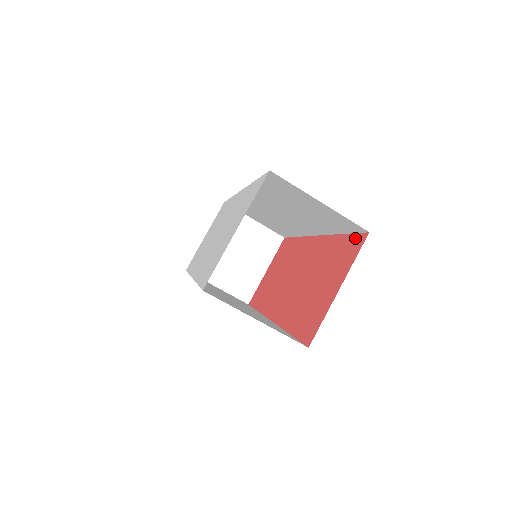
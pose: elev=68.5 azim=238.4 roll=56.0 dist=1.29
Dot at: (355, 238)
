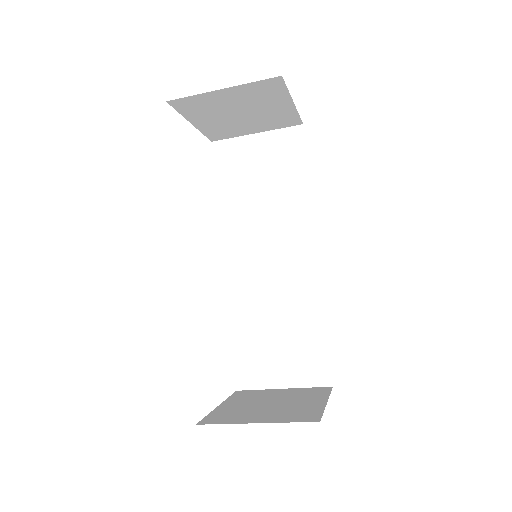
Dot at: occluded
